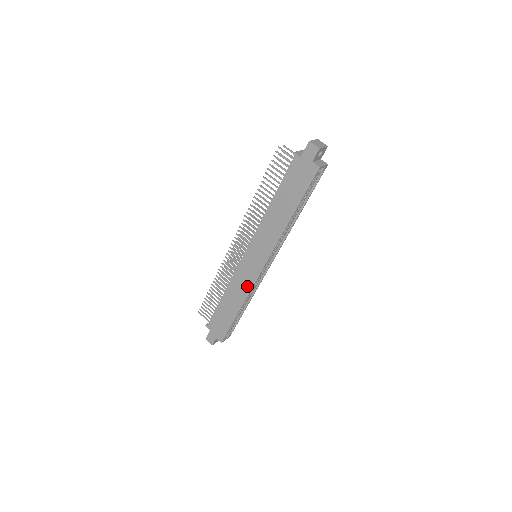
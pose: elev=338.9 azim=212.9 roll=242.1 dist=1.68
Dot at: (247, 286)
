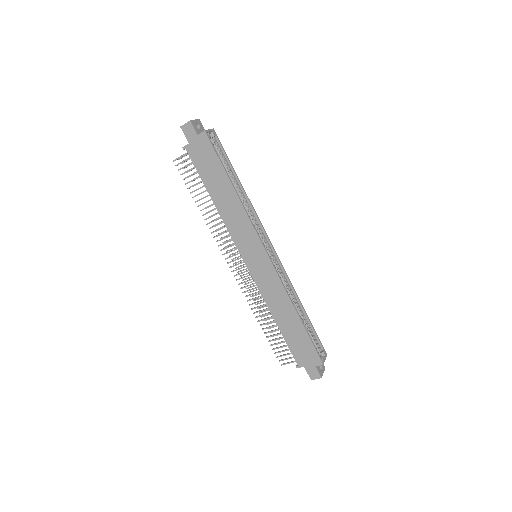
Dot at: (277, 285)
